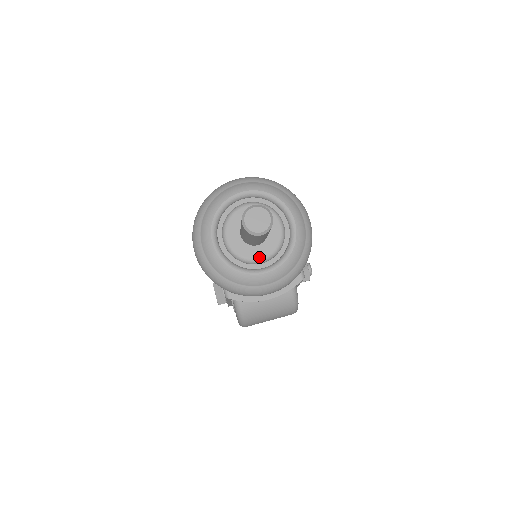
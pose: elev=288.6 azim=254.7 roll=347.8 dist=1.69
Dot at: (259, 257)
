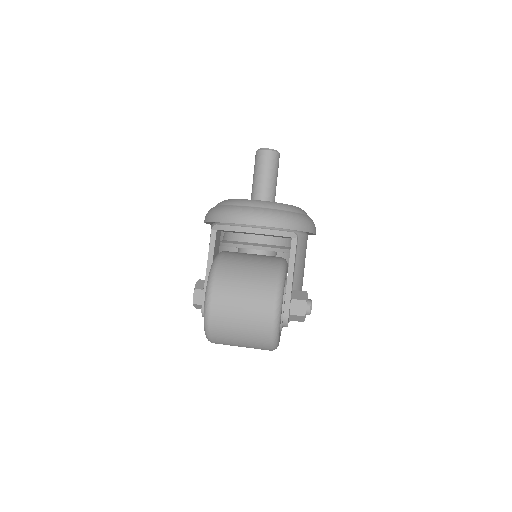
Dot at: occluded
